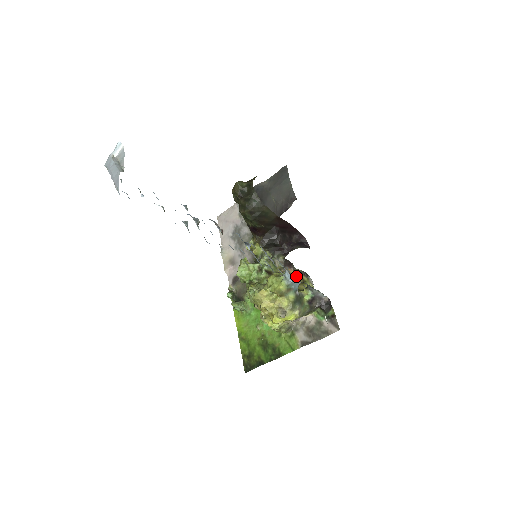
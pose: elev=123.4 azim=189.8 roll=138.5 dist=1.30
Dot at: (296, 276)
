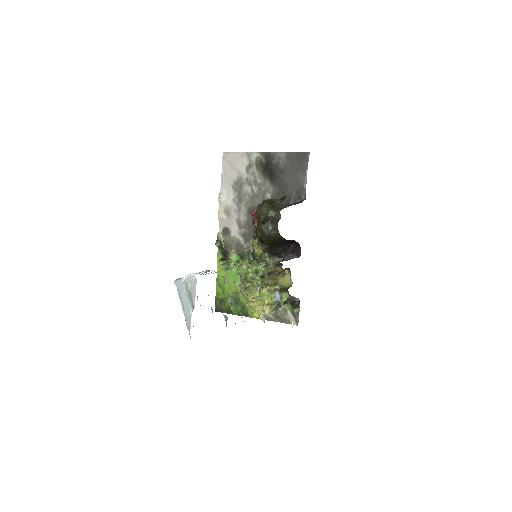
Dot at: (281, 271)
